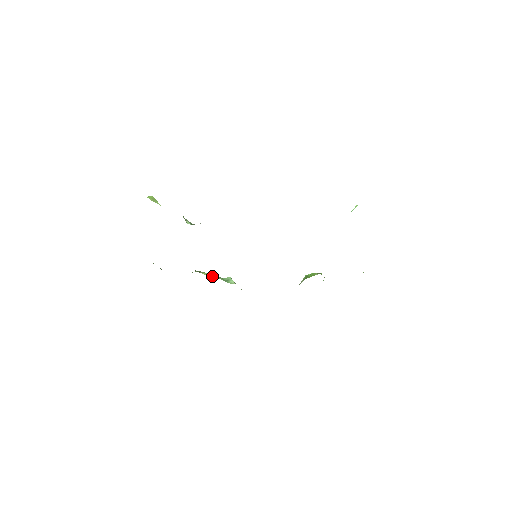
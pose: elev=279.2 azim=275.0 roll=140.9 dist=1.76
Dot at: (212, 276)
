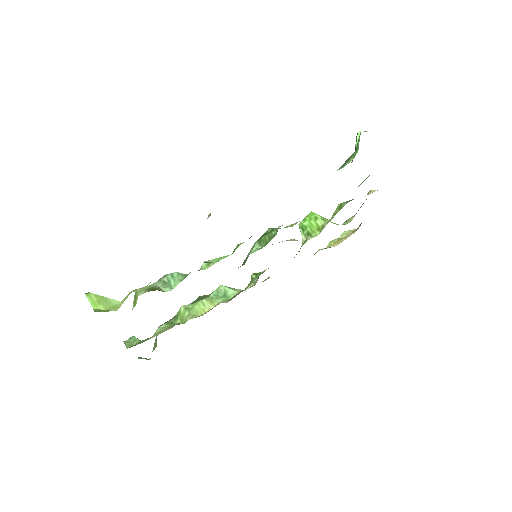
Dot at: (209, 306)
